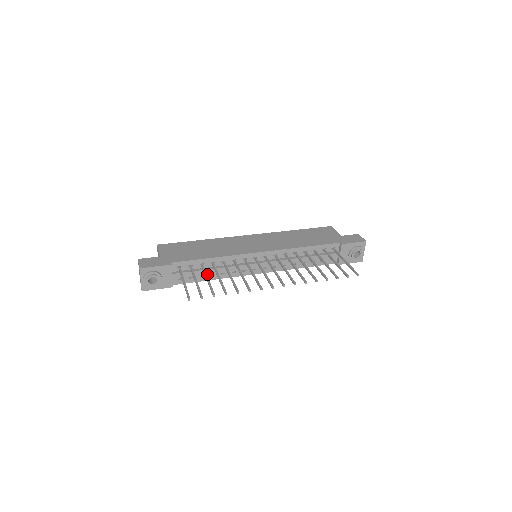
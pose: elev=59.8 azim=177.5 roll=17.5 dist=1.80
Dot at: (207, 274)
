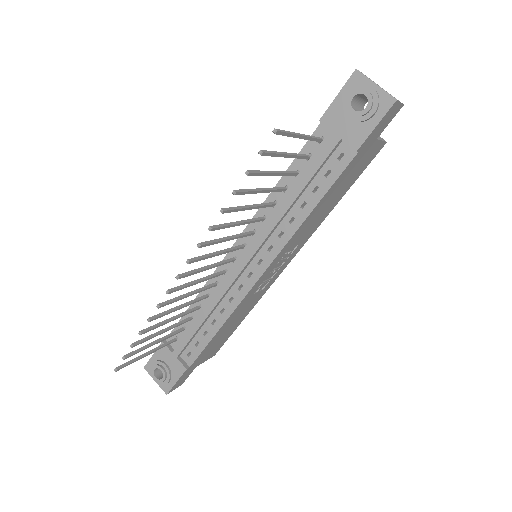
Dot at: (208, 326)
